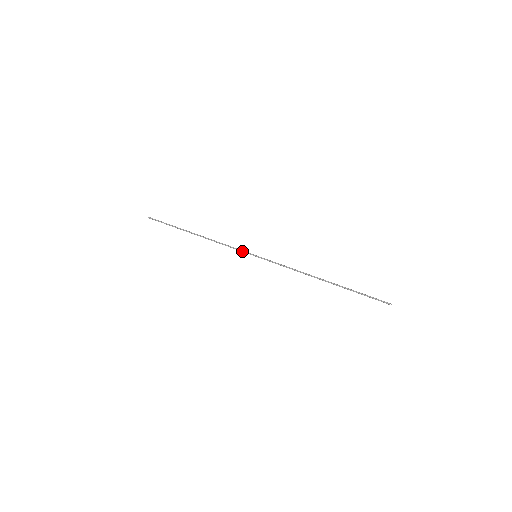
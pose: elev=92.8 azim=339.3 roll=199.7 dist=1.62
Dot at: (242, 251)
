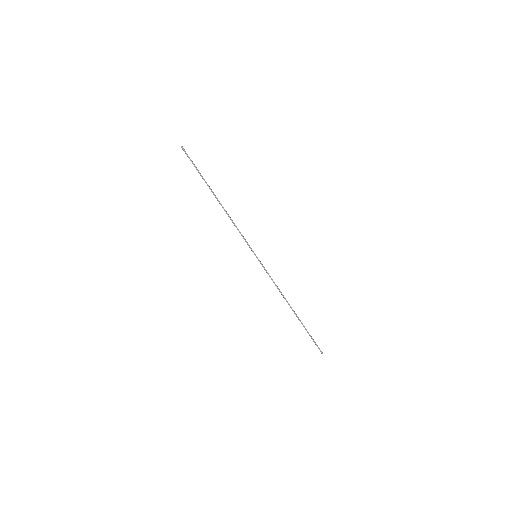
Dot at: (248, 244)
